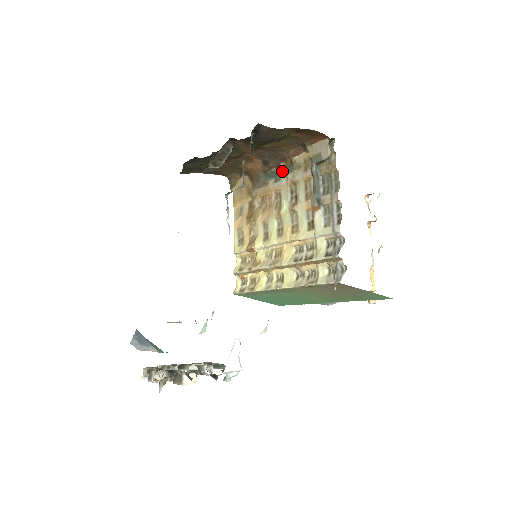
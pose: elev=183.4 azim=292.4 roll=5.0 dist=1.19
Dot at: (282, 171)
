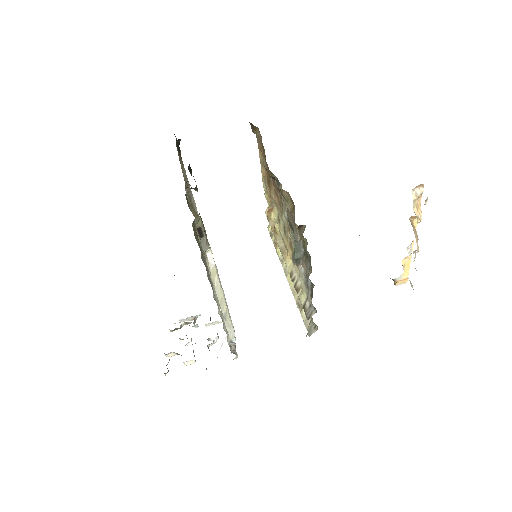
Dot at: occluded
